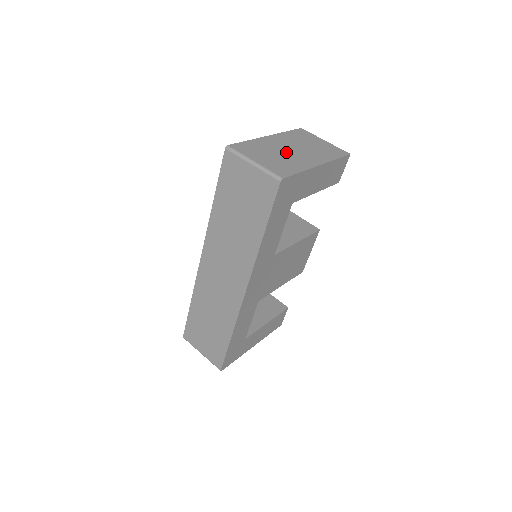
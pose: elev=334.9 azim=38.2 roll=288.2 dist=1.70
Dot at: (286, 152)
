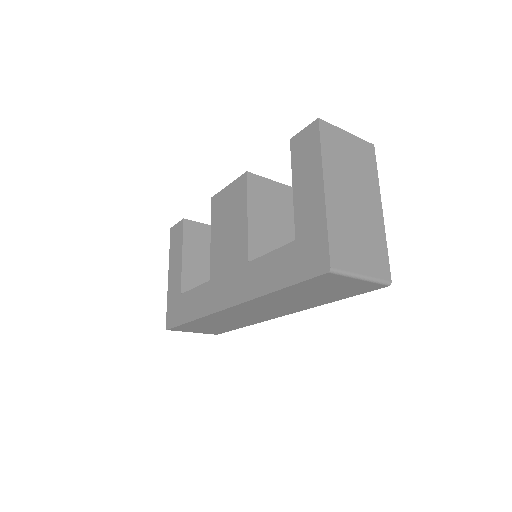
Dot at: (357, 215)
